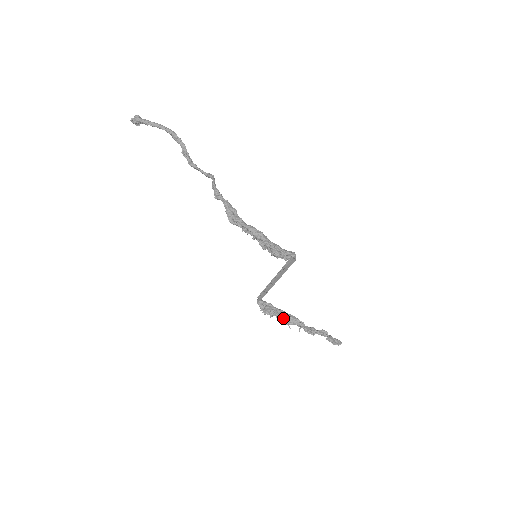
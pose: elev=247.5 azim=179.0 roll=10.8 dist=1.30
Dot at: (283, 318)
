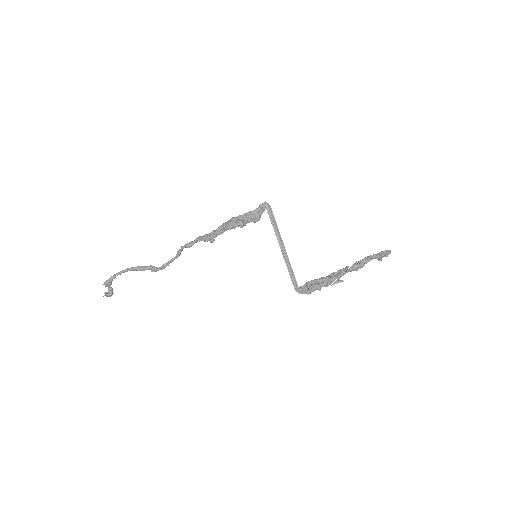
Dot at: (328, 279)
